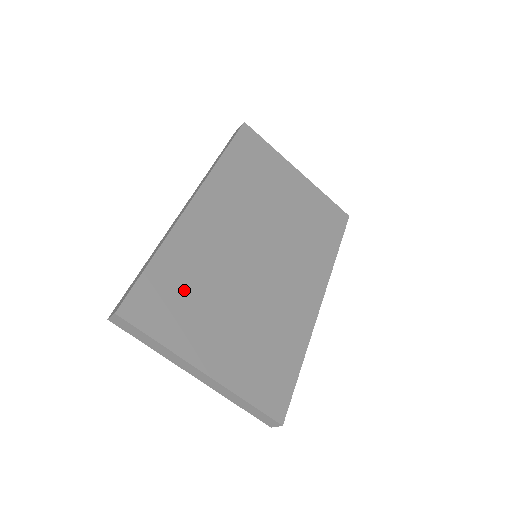
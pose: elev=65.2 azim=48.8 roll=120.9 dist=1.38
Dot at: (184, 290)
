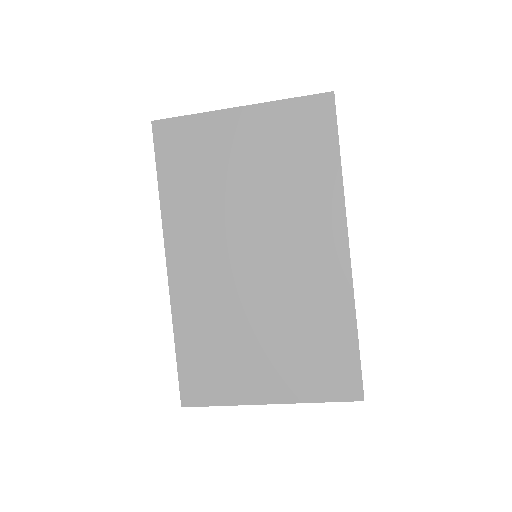
Dot at: (213, 352)
